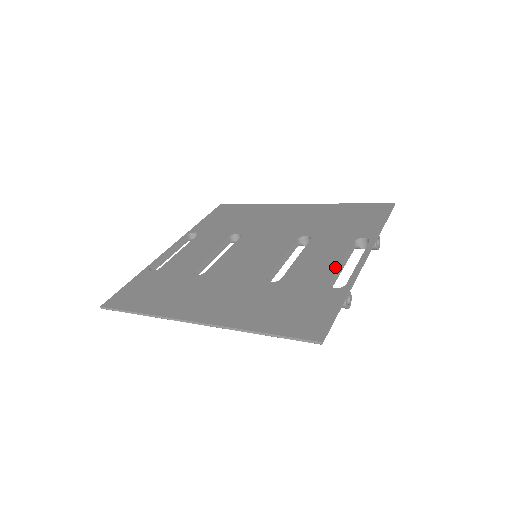
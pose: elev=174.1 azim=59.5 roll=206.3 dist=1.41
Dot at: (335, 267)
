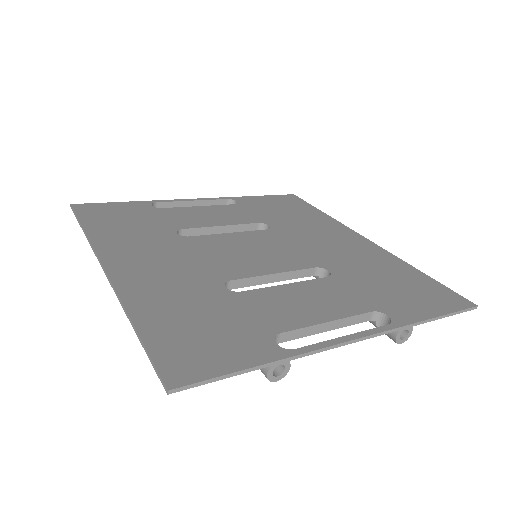
Dot at: (310, 322)
